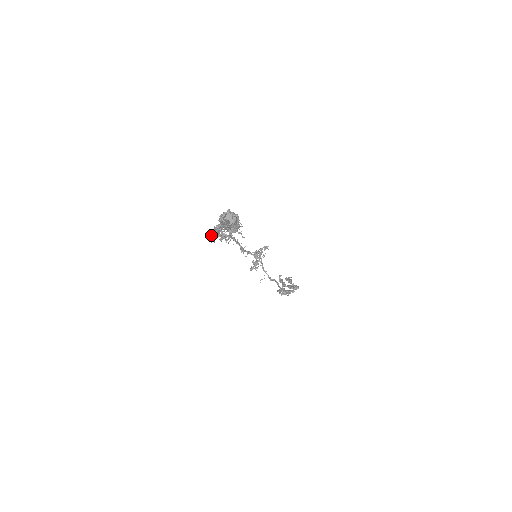
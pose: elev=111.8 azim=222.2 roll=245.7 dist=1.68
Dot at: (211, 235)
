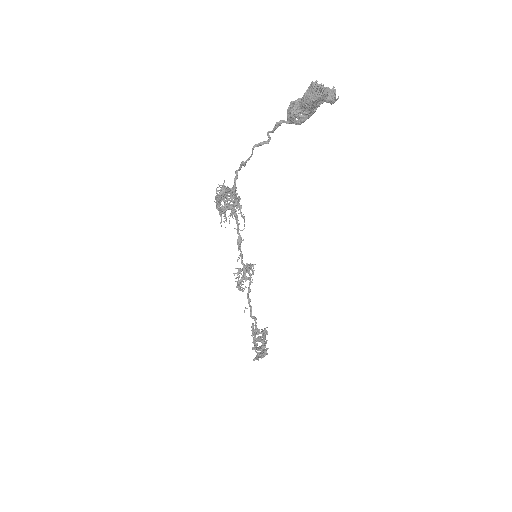
Dot at: (215, 196)
